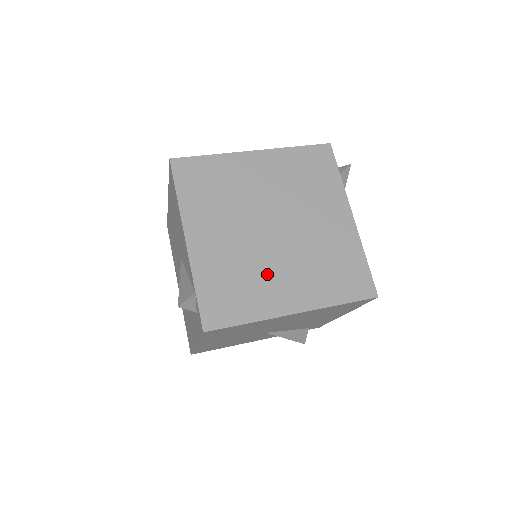
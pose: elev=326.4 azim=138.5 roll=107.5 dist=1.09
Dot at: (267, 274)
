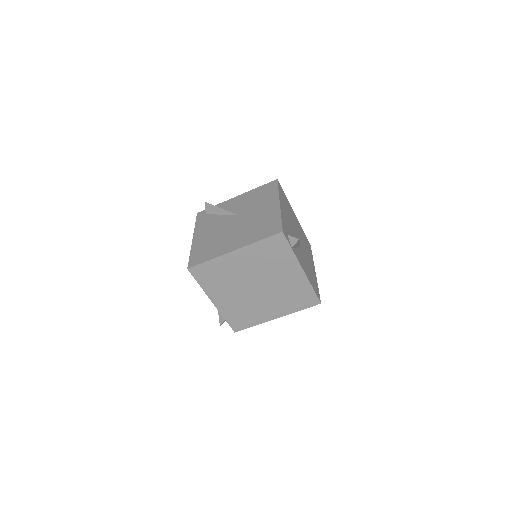
Dot at: (258, 307)
